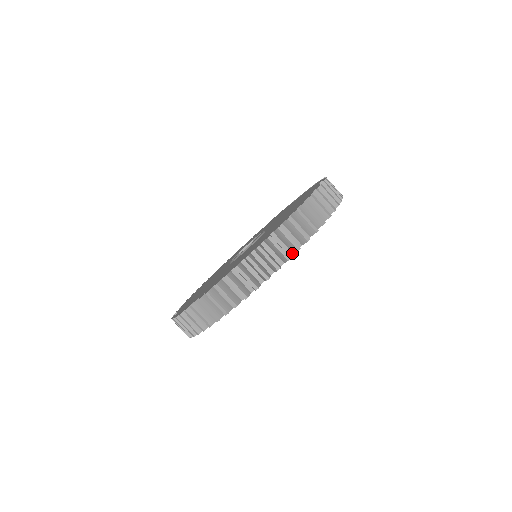
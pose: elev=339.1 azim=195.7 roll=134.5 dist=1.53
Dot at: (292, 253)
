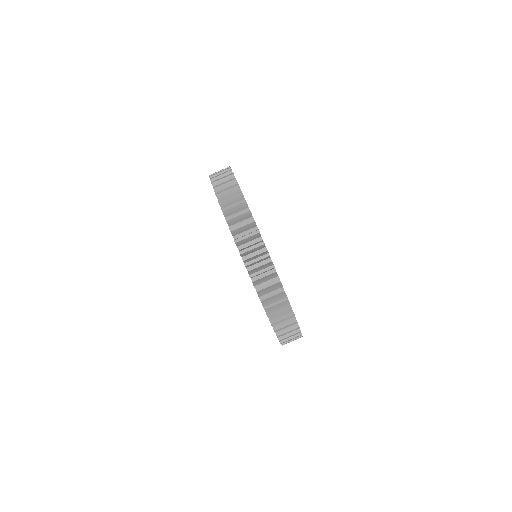
Dot at: occluded
